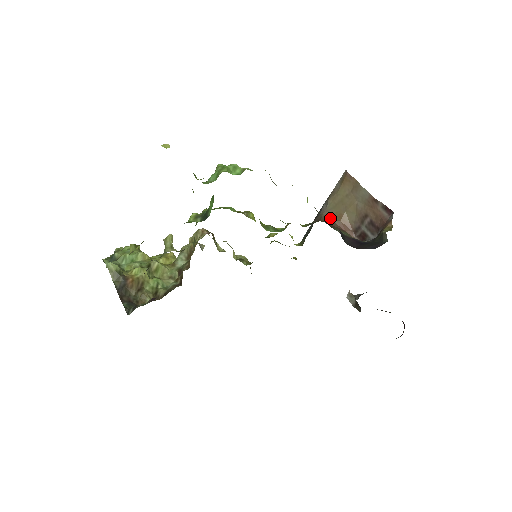
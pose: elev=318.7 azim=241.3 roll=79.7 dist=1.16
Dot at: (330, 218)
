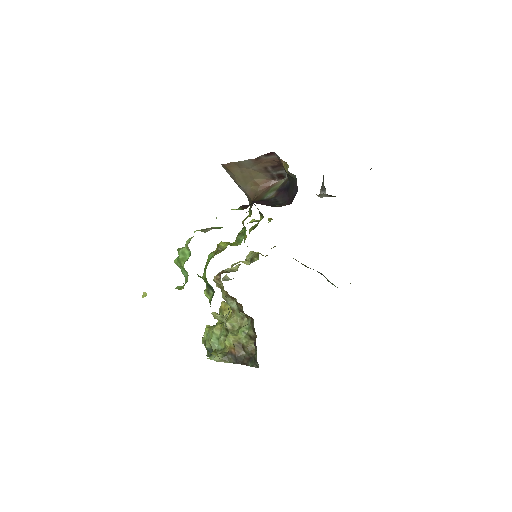
Dot at: (253, 191)
